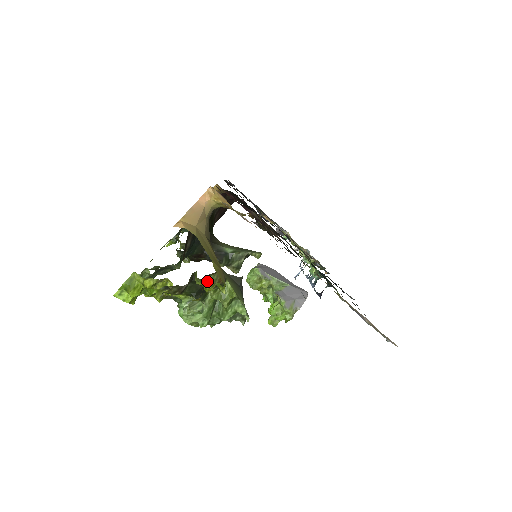
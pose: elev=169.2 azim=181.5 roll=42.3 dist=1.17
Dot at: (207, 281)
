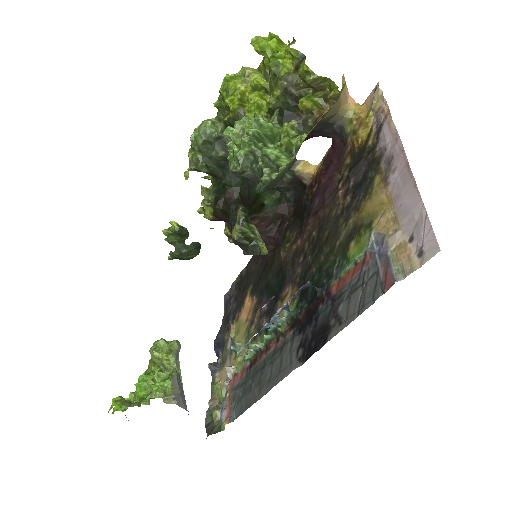
Dot at: (313, 100)
